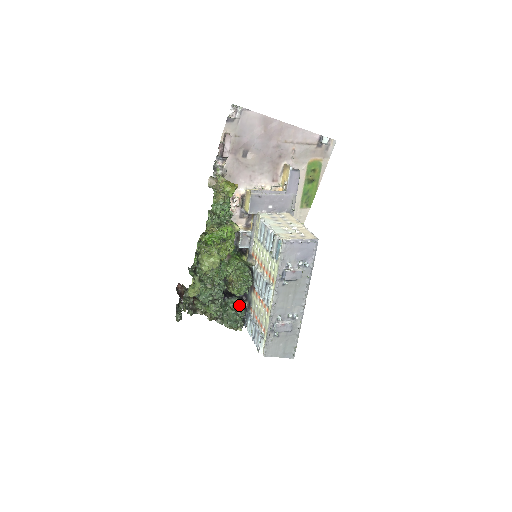
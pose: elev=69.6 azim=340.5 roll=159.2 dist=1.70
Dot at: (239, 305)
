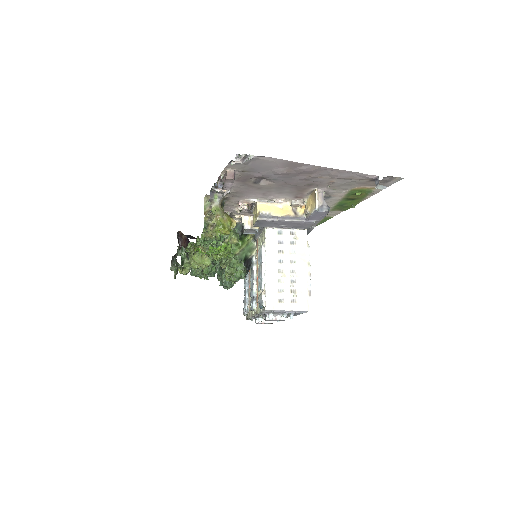
Dot at: occluded
